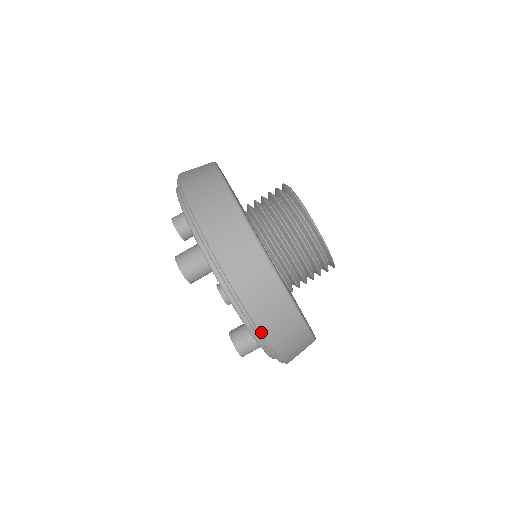
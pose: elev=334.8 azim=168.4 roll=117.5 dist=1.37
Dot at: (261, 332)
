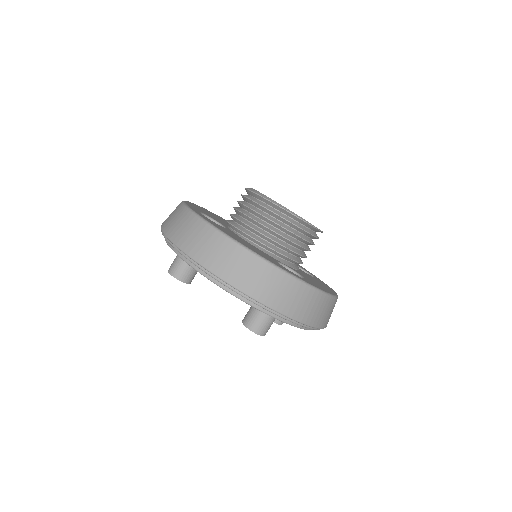
Dot at: (326, 326)
